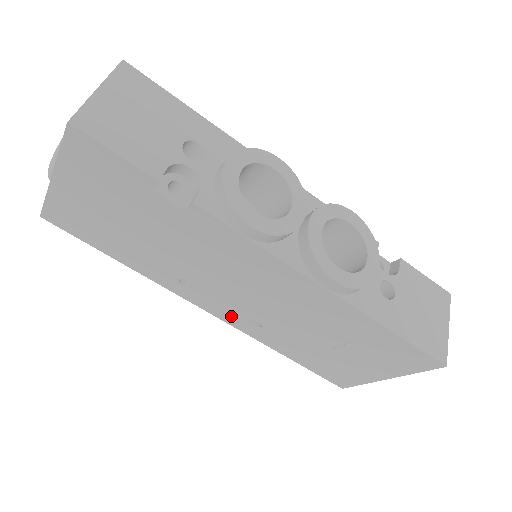
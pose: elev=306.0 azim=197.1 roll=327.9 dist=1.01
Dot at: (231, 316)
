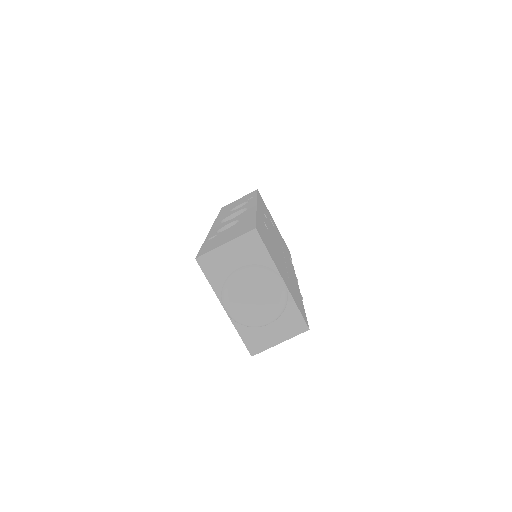
Dot at: occluded
